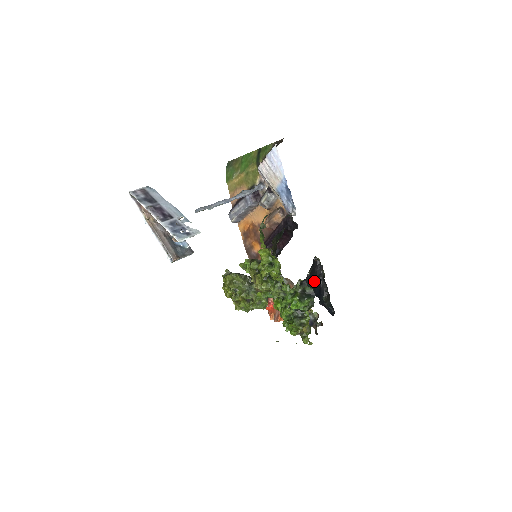
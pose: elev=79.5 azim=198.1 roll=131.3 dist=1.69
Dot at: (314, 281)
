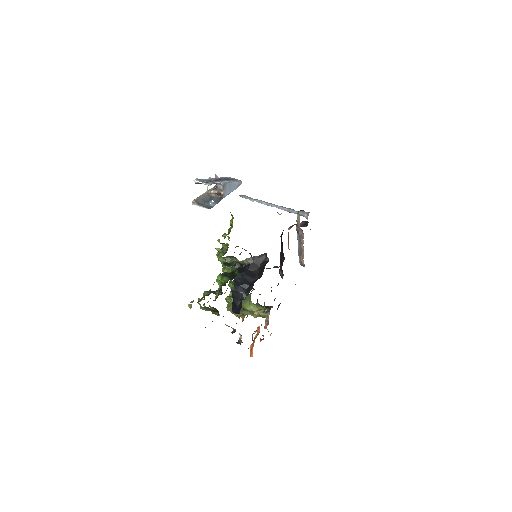
Dot at: (249, 274)
